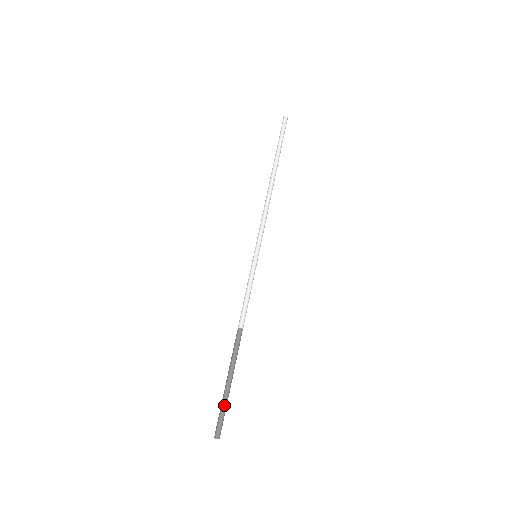
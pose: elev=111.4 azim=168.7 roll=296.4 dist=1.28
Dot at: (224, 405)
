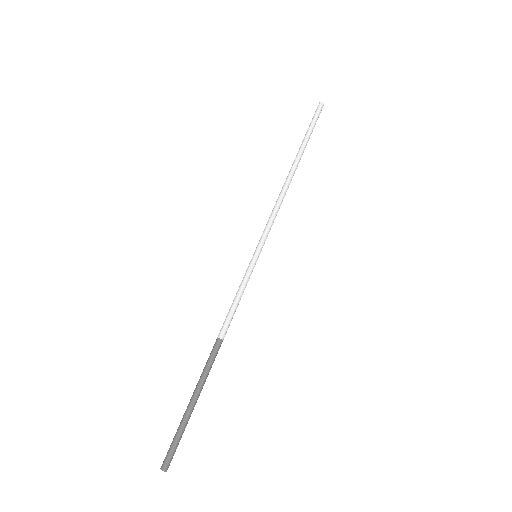
Dot at: (182, 431)
